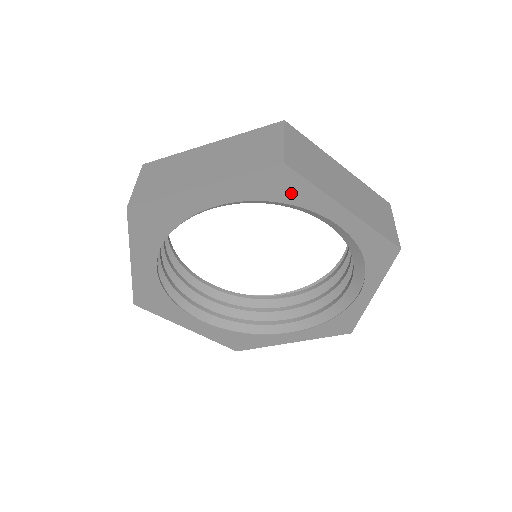
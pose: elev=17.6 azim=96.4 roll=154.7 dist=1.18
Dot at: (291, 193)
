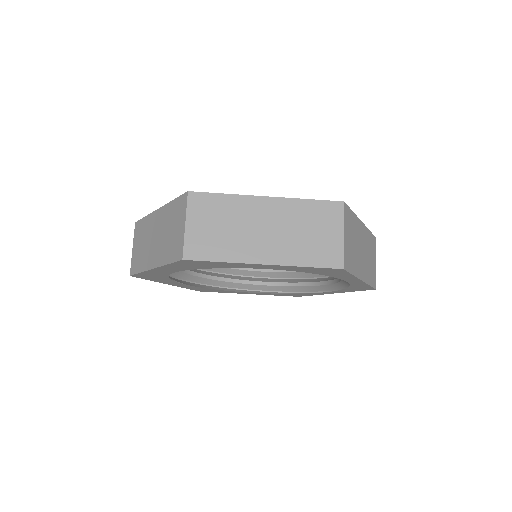
Dot at: (331, 274)
